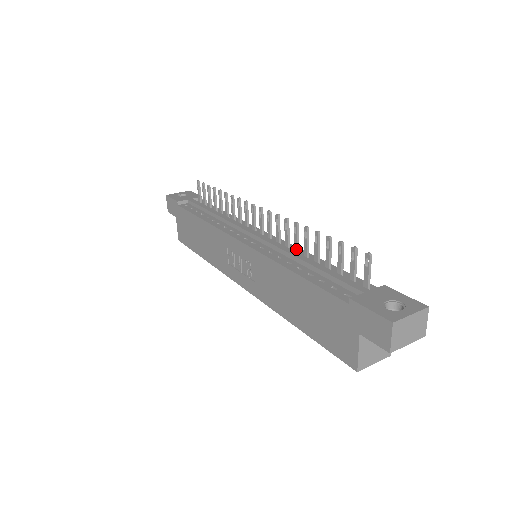
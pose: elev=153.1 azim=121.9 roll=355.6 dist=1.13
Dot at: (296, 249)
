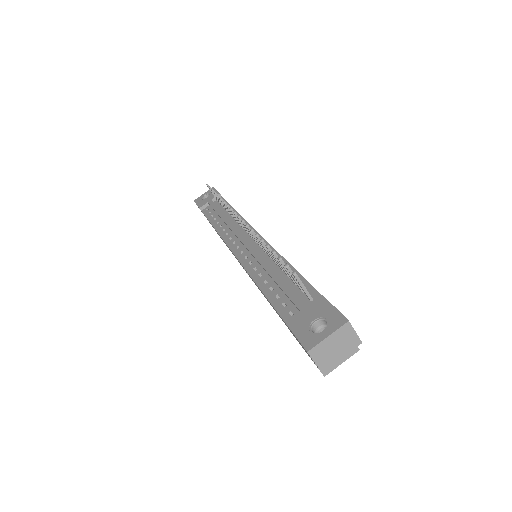
Dot at: (268, 255)
